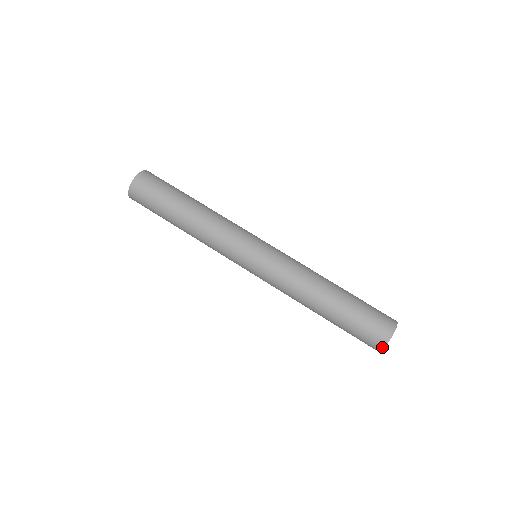
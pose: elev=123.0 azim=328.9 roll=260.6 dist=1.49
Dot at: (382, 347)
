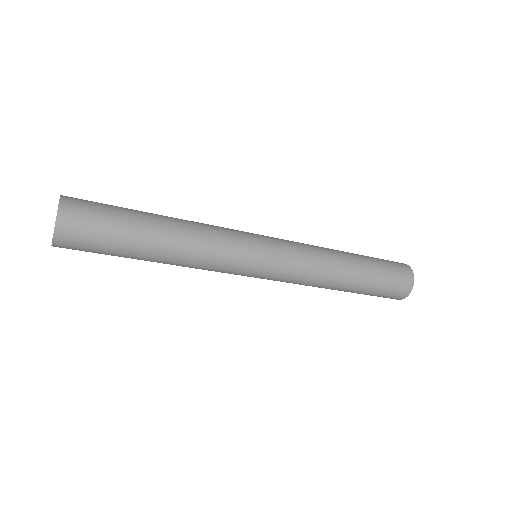
Dot at: (405, 297)
